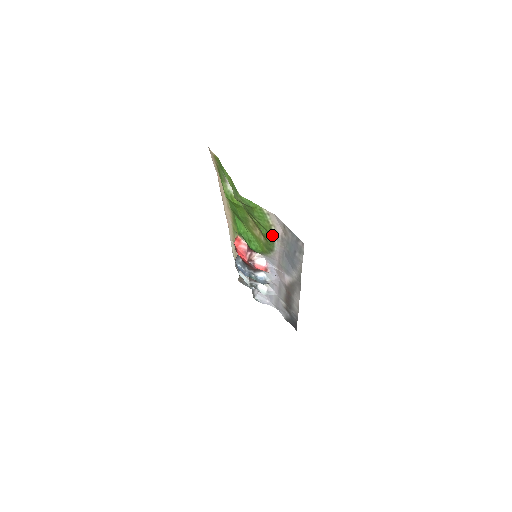
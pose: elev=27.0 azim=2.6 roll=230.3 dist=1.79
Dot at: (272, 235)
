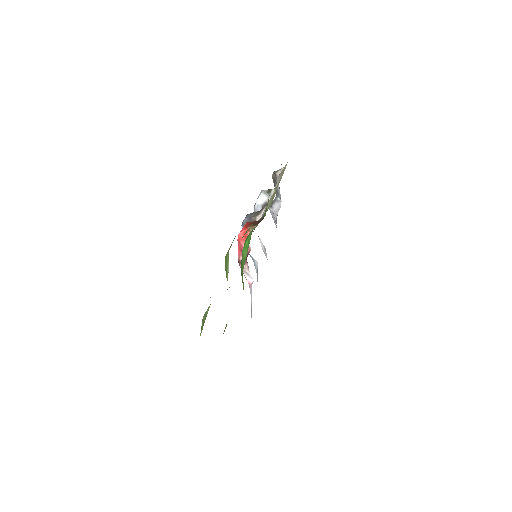
Dot at: occluded
